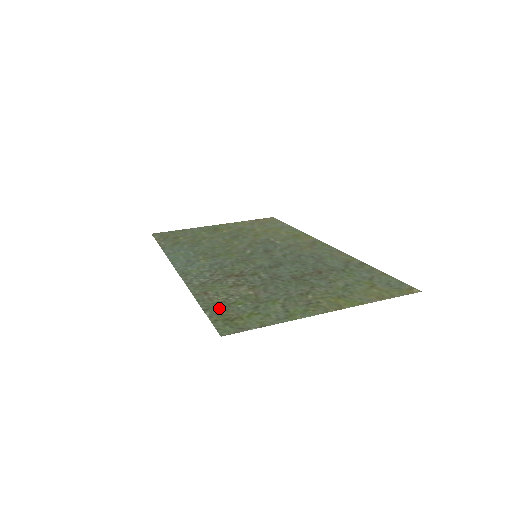
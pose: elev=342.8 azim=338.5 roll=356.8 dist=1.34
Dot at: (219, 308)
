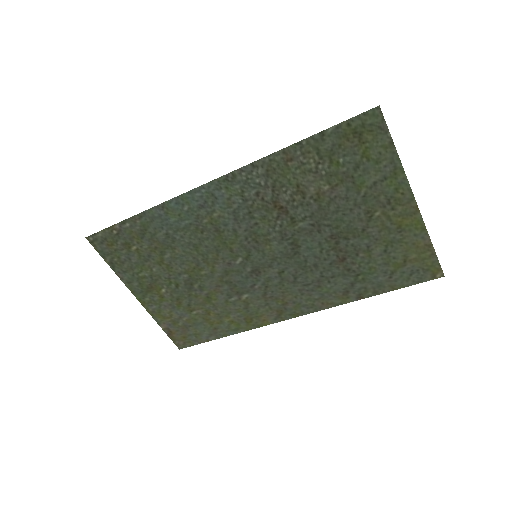
Dot at: (330, 144)
